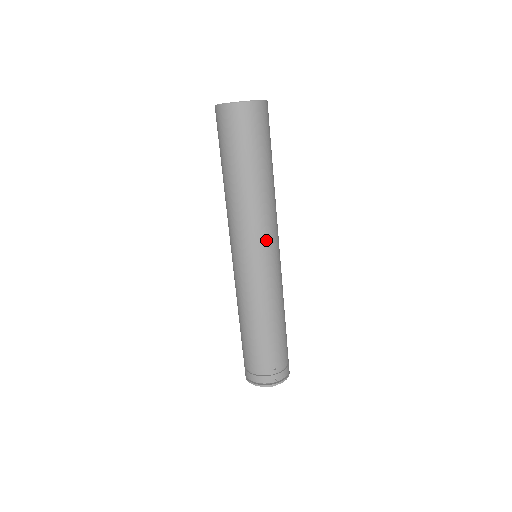
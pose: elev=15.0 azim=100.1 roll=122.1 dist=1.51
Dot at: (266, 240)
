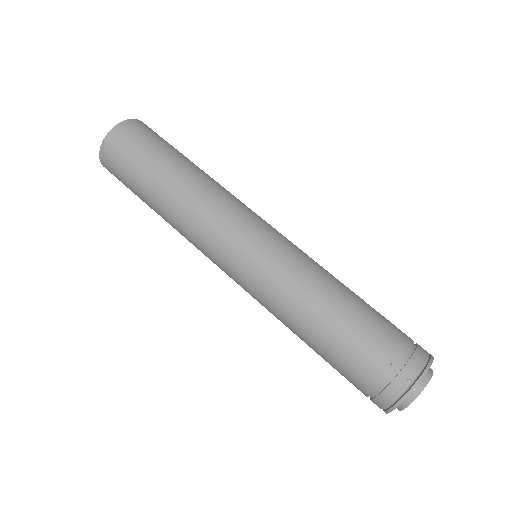
Dot at: (232, 226)
